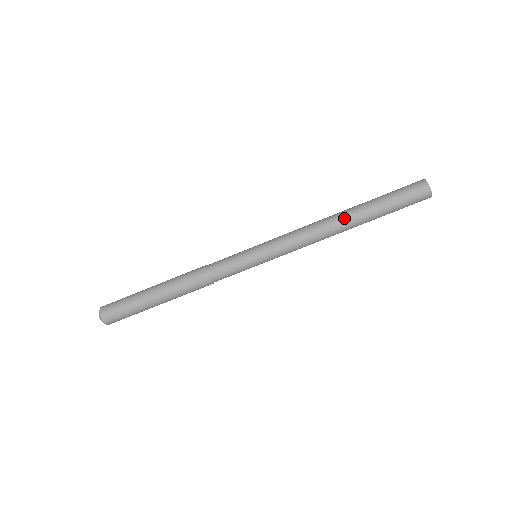
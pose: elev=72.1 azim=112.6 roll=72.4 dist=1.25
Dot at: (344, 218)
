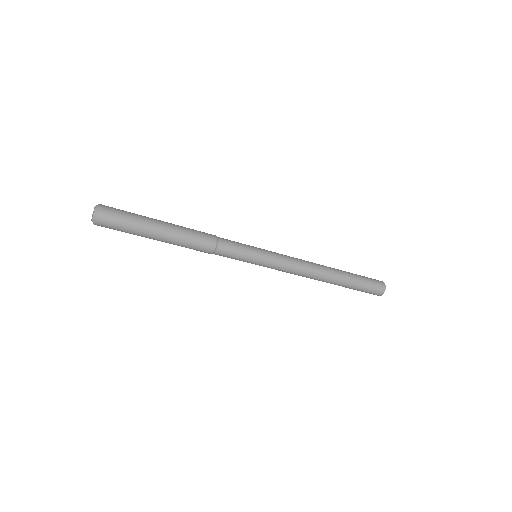
Dot at: occluded
